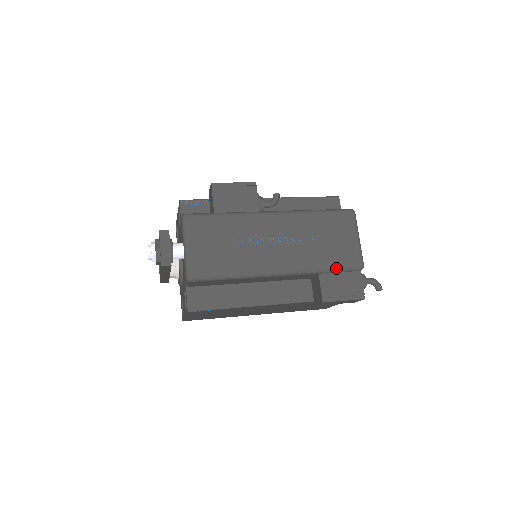
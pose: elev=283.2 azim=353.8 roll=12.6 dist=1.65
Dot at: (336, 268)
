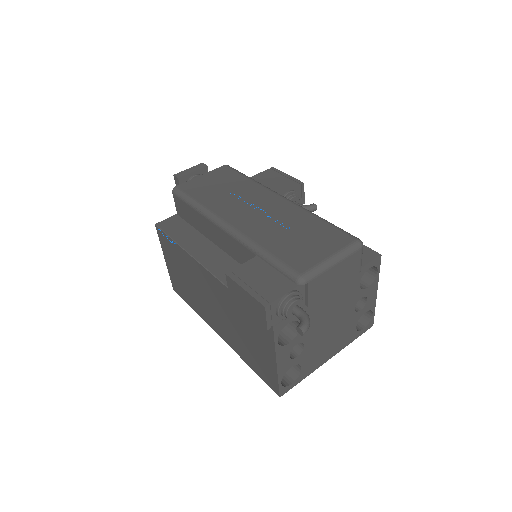
Dot at: (274, 258)
